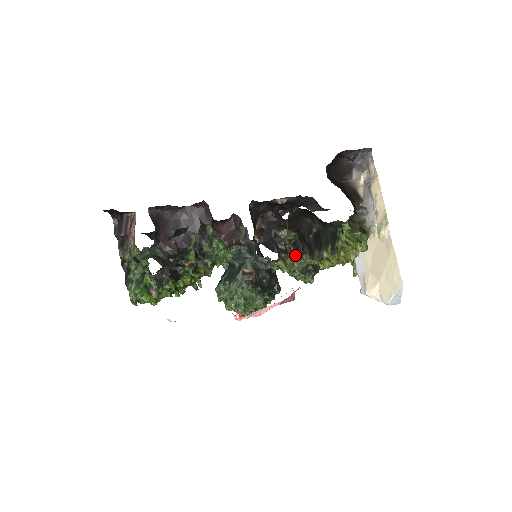
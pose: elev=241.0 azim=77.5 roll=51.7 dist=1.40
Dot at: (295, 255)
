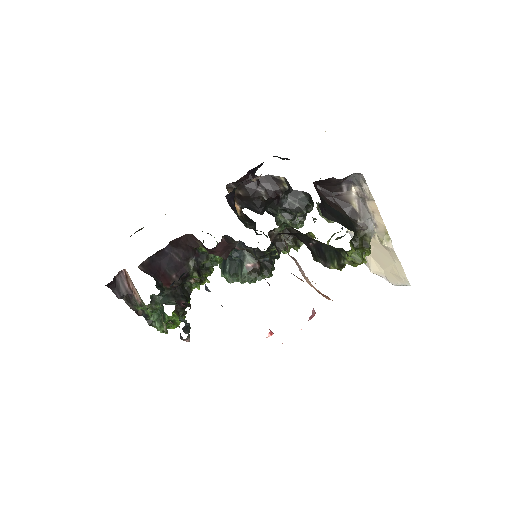
Dot at: (293, 245)
